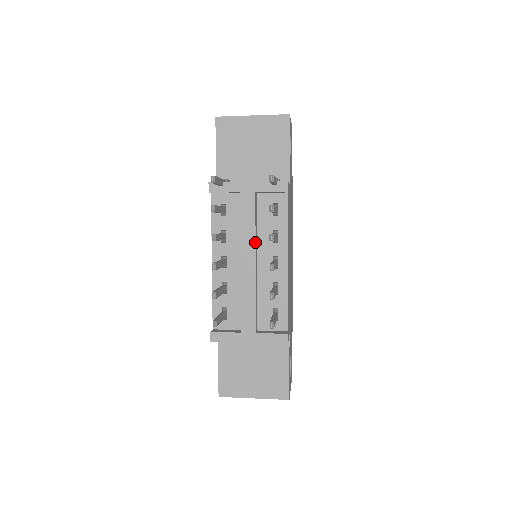
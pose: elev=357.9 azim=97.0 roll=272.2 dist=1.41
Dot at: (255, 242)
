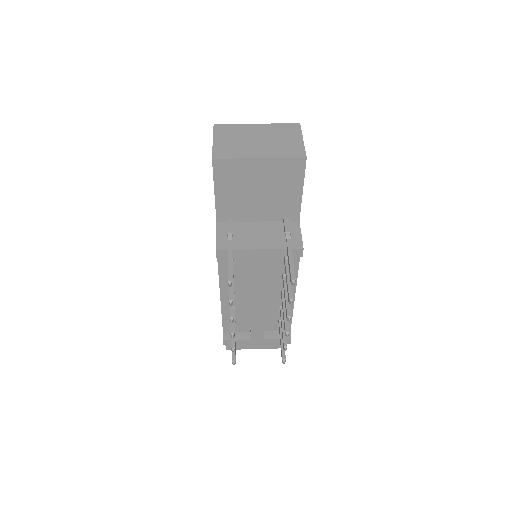
Dot at: occluded
